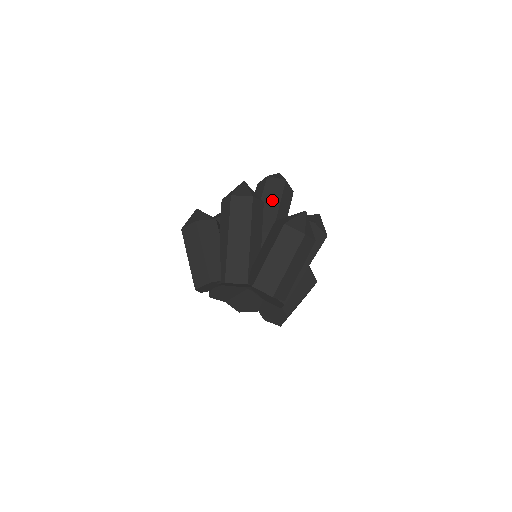
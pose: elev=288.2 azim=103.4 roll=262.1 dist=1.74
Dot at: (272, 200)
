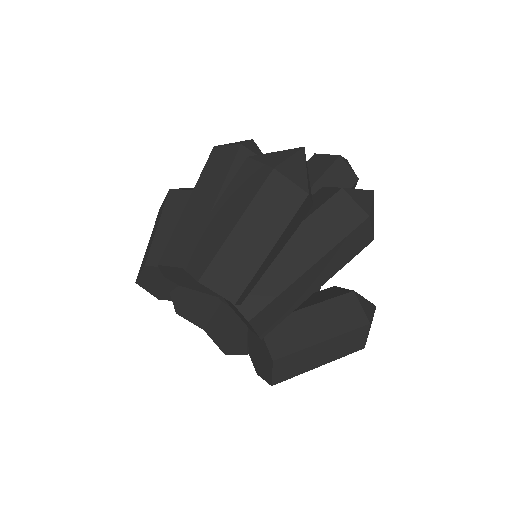
Dot at: occluded
